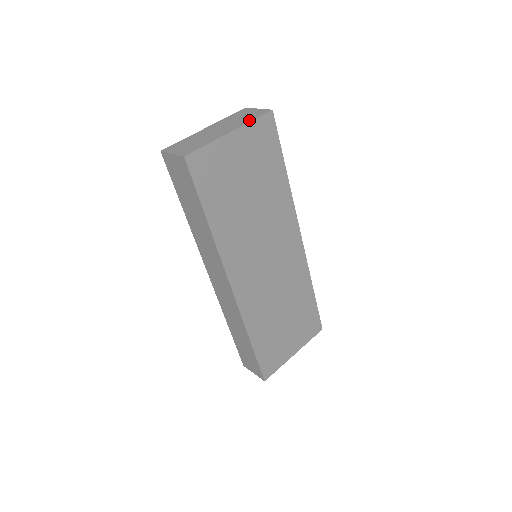
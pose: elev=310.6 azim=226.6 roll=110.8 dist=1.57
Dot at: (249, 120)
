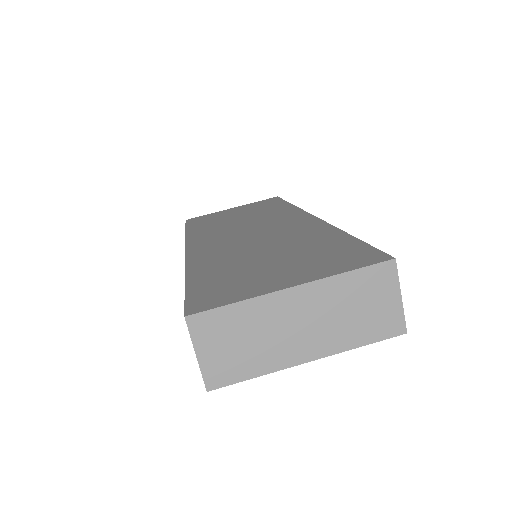
Dot at: (356, 342)
